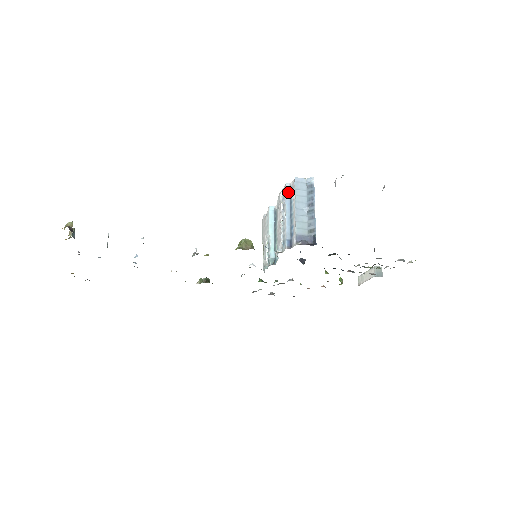
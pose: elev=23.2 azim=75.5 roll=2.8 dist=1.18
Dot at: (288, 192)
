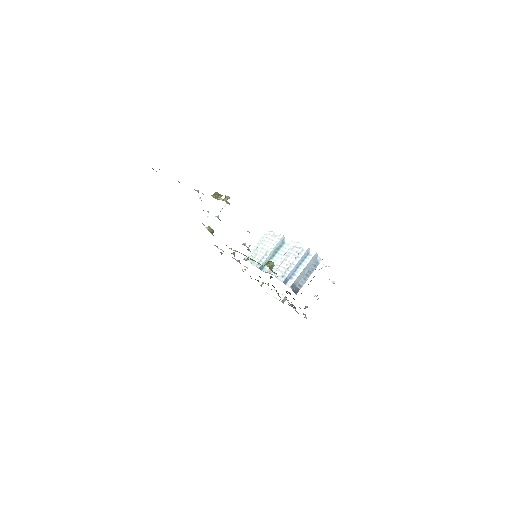
Dot at: (306, 253)
